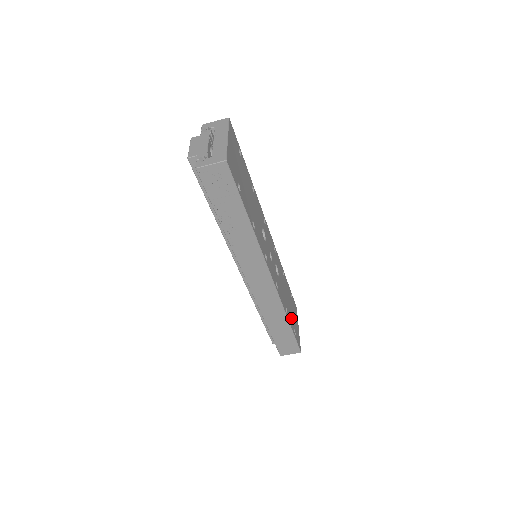
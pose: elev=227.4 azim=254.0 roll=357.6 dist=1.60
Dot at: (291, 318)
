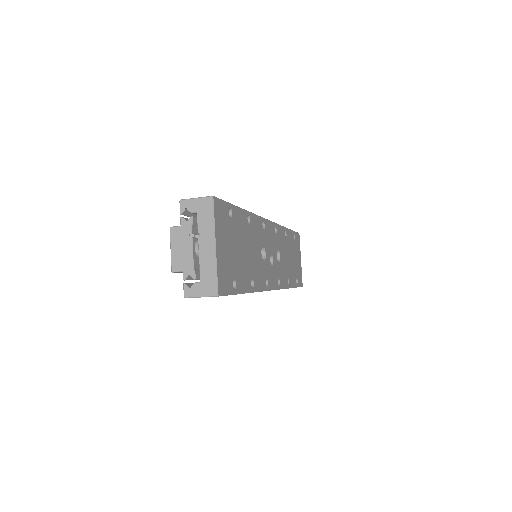
Dot at: (293, 273)
